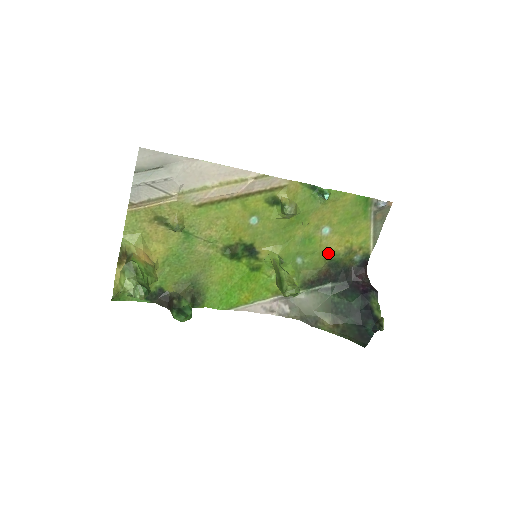
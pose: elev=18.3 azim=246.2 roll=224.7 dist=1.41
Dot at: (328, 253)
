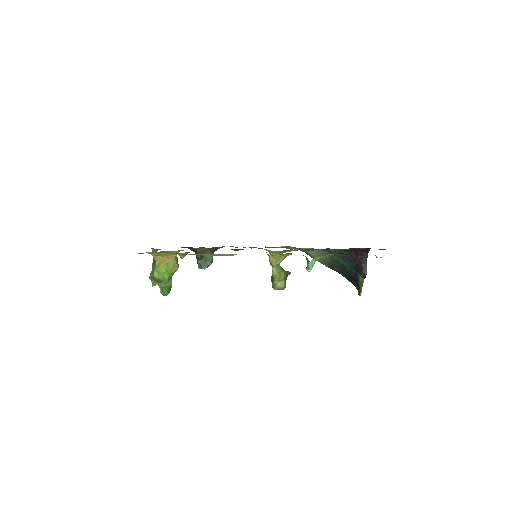
Dot at: occluded
